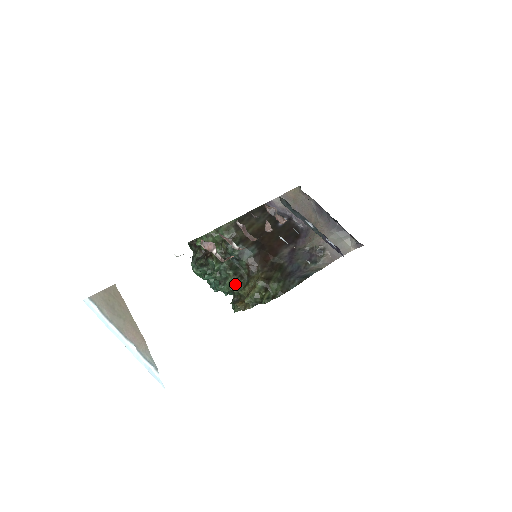
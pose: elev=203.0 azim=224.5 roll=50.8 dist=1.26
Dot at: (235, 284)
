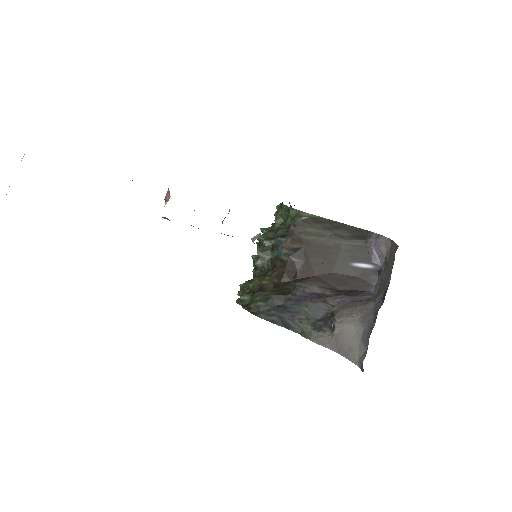
Dot at: occluded
